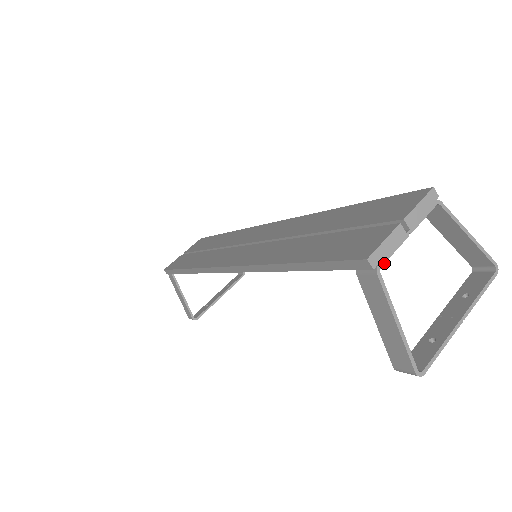
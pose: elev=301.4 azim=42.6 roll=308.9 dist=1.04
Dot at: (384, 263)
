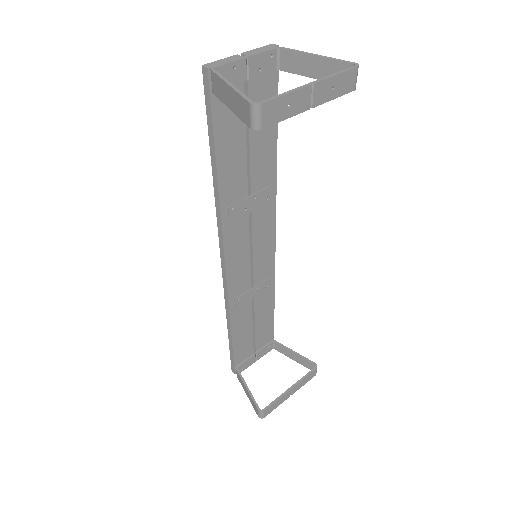
Dot at: (219, 66)
